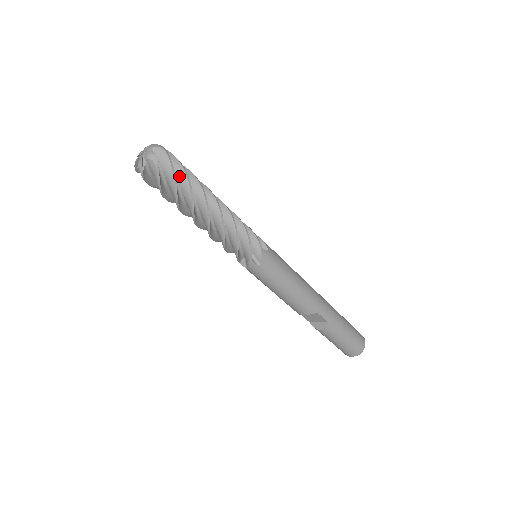
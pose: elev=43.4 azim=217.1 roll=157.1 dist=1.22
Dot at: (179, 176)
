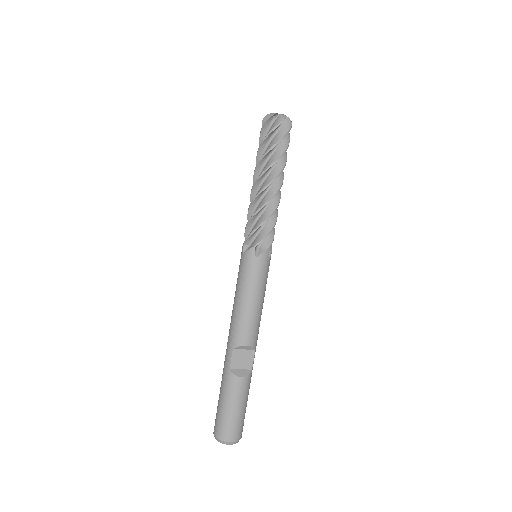
Dot at: occluded
